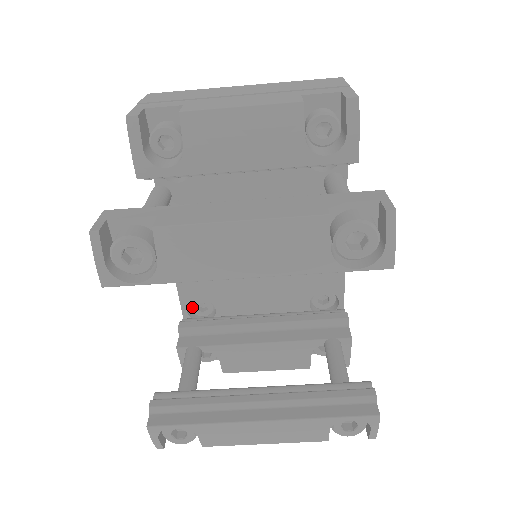
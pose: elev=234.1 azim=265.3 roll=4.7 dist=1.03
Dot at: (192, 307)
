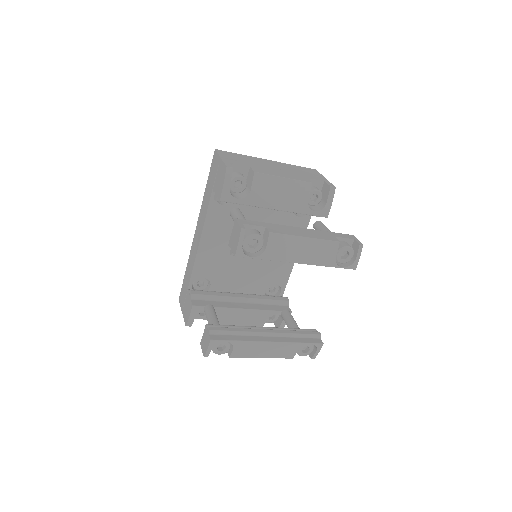
Dot at: (195, 283)
